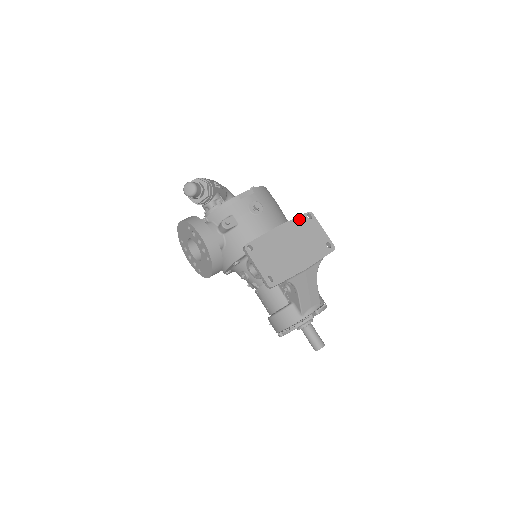
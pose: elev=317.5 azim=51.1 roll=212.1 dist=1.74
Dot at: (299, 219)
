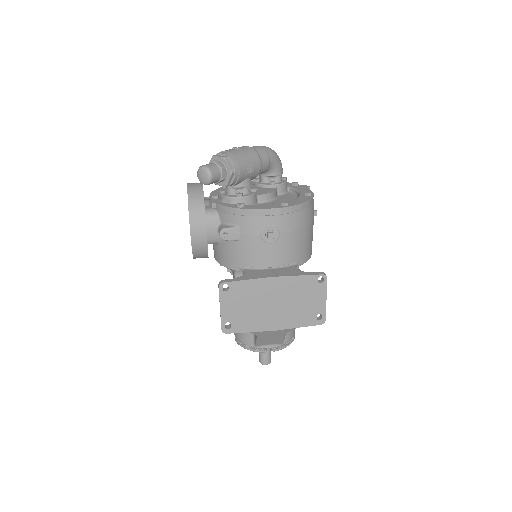
Dot at: (305, 278)
